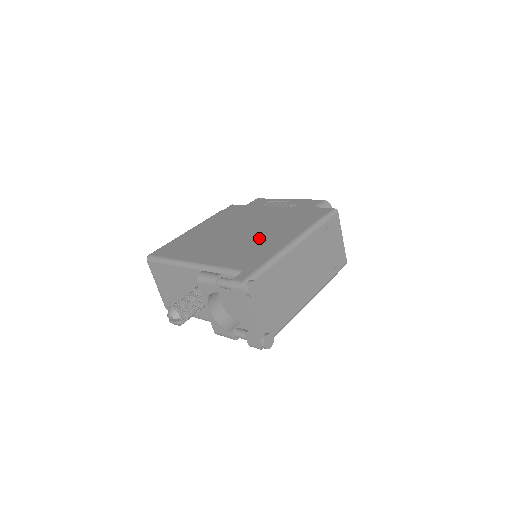
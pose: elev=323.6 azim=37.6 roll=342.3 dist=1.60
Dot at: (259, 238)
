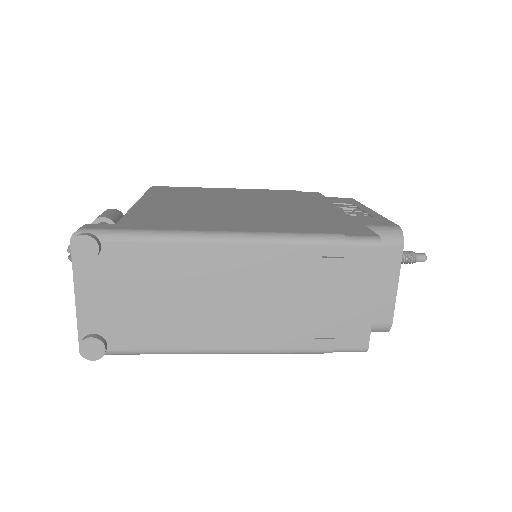
Dot at: (227, 215)
